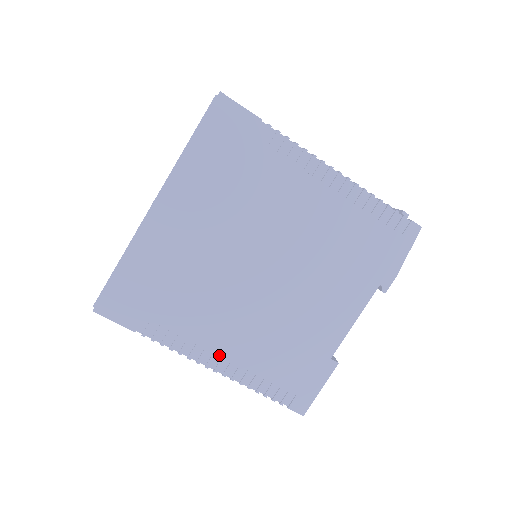
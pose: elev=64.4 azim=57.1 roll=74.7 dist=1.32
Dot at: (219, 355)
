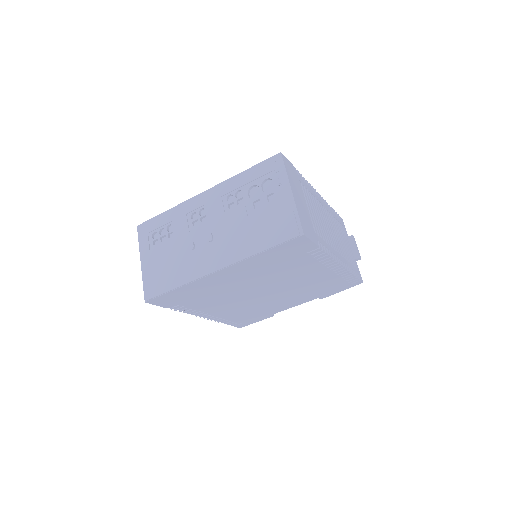
Dot at: (211, 314)
